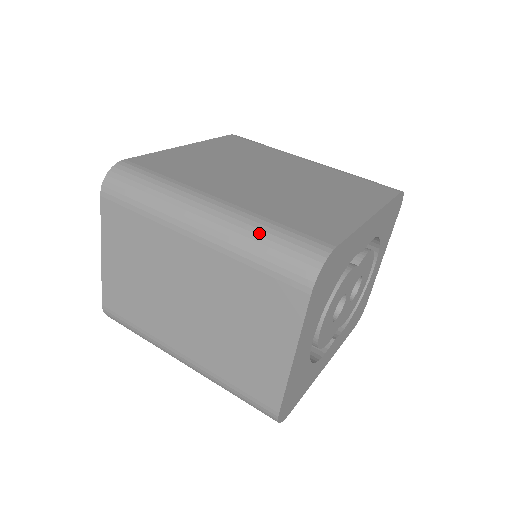
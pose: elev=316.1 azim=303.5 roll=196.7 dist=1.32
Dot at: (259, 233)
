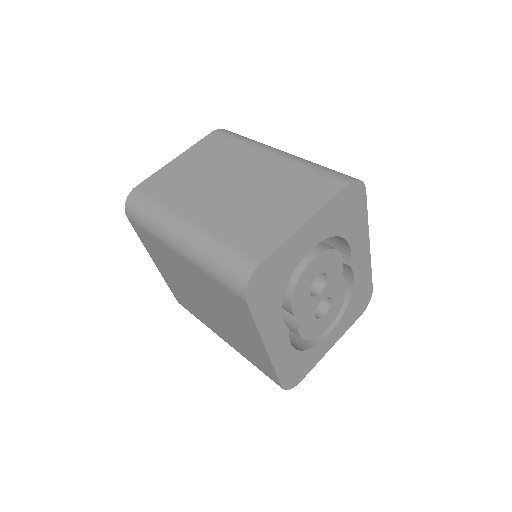
Dot at: occluded
